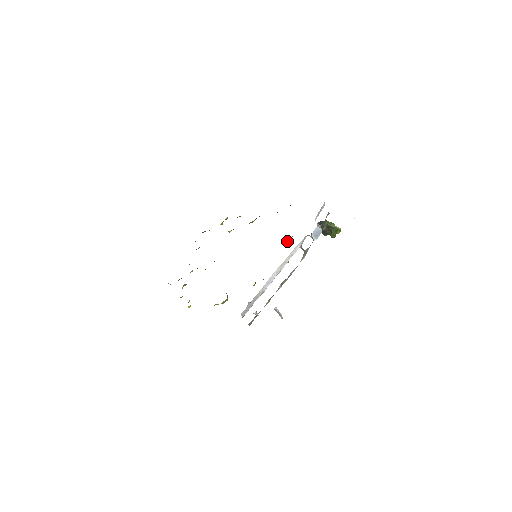
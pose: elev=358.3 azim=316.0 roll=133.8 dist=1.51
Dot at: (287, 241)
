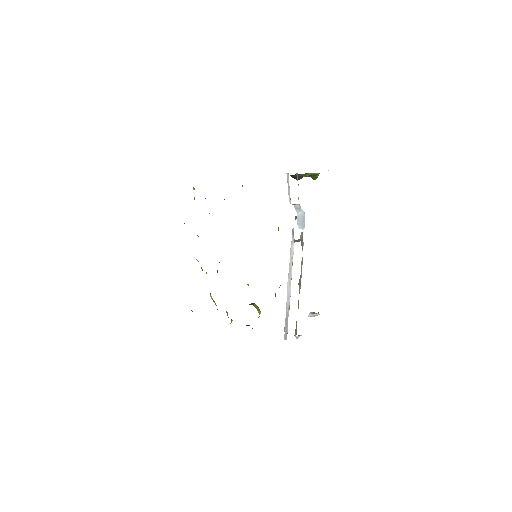
Dot at: occluded
